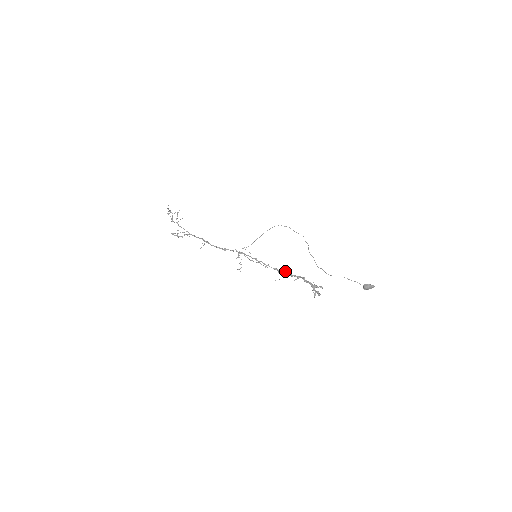
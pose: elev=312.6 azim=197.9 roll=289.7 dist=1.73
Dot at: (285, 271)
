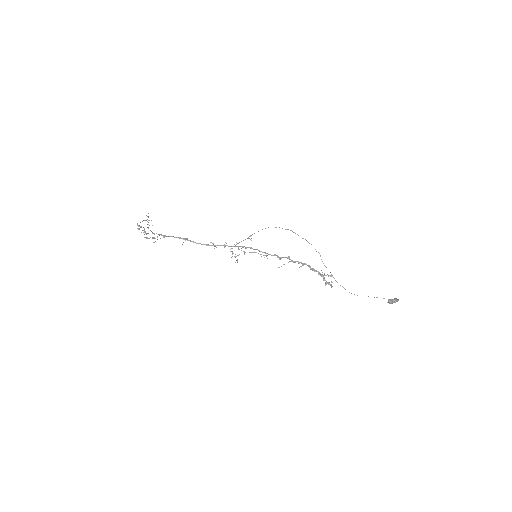
Dot at: (286, 257)
